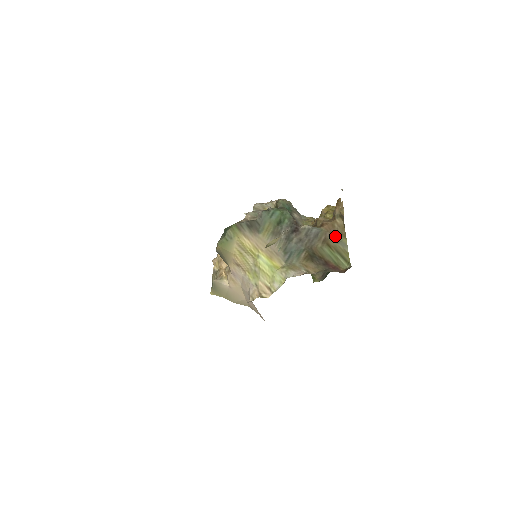
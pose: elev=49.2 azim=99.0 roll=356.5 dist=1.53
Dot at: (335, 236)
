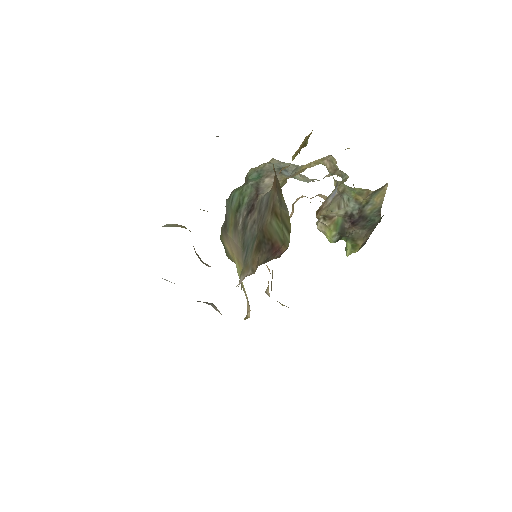
Dot at: (278, 196)
